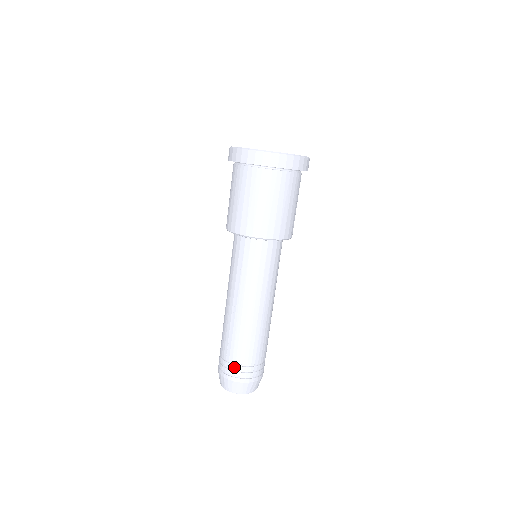
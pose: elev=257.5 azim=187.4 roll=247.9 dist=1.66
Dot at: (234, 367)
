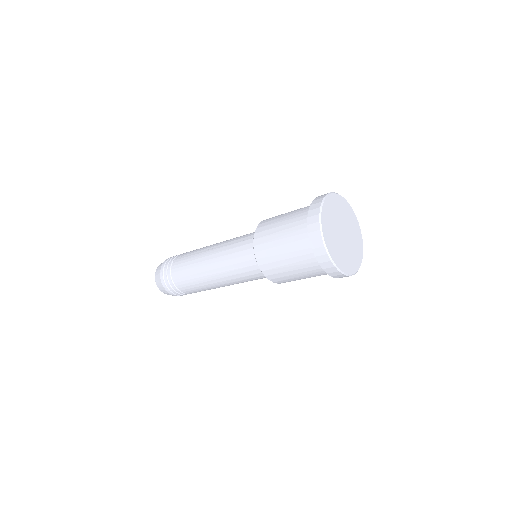
Dot at: (174, 288)
